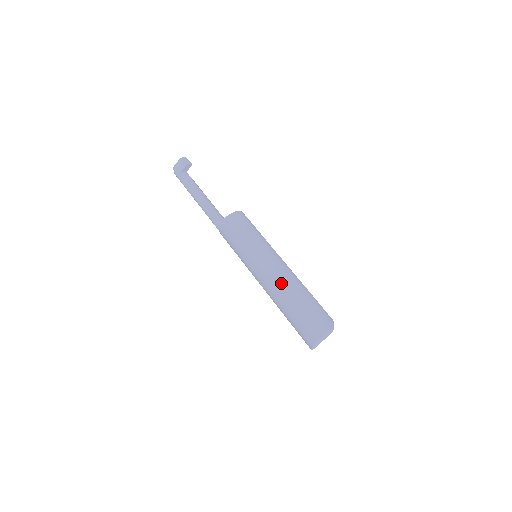
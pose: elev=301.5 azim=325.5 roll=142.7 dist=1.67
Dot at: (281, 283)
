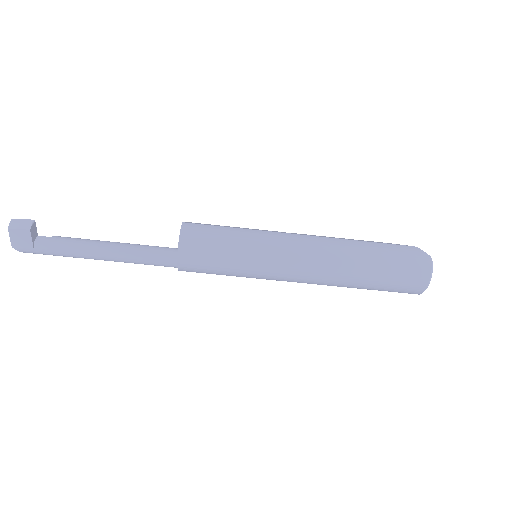
Dot at: (331, 267)
